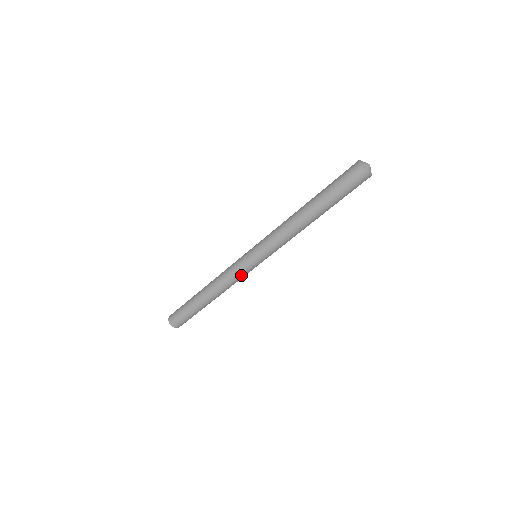
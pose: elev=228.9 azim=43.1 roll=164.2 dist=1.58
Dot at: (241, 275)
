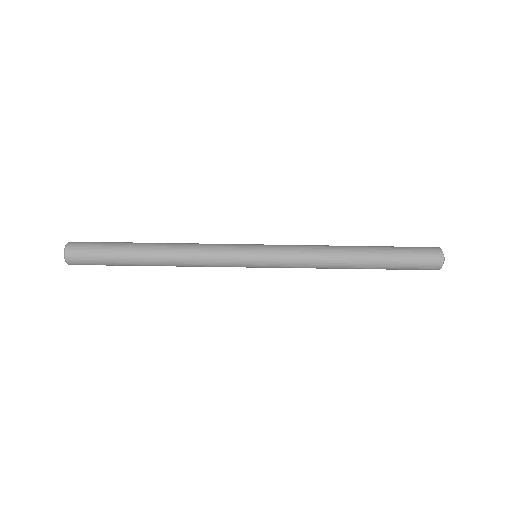
Dot at: (224, 266)
